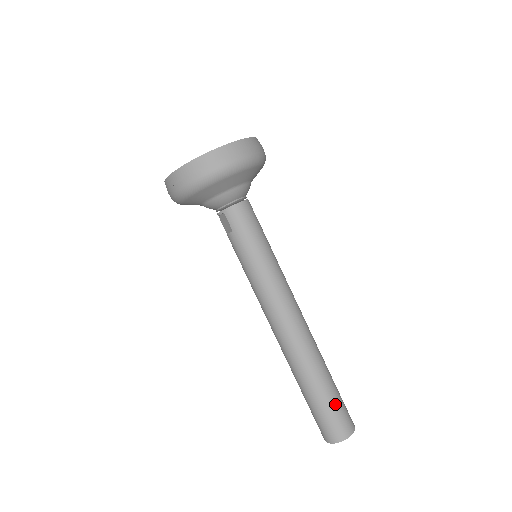
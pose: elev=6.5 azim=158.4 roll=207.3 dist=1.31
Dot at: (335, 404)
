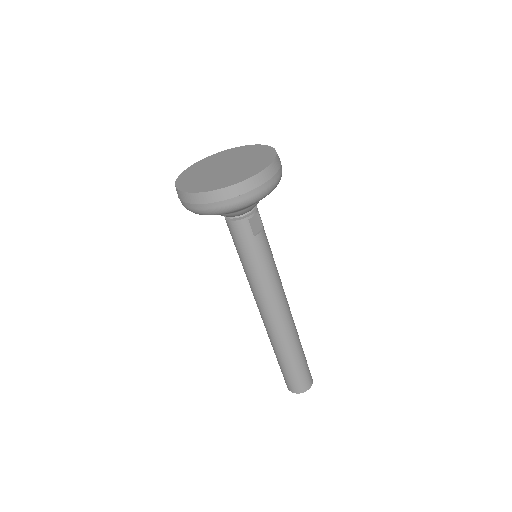
Dot at: (288, 374)
